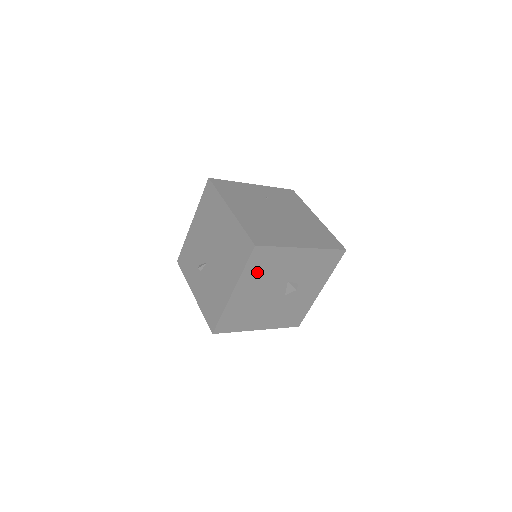
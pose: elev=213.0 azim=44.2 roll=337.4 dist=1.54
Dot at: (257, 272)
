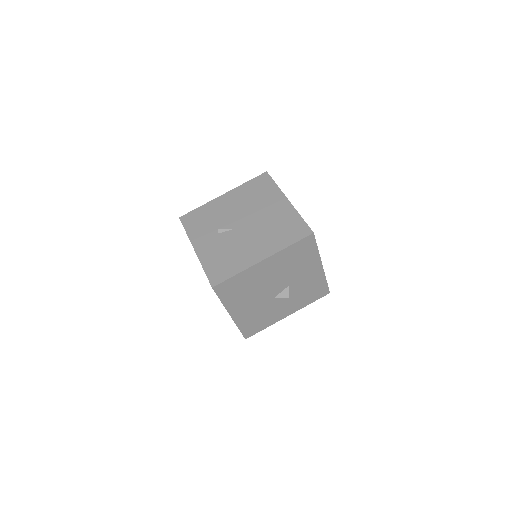
Dot at: (290, 257)
